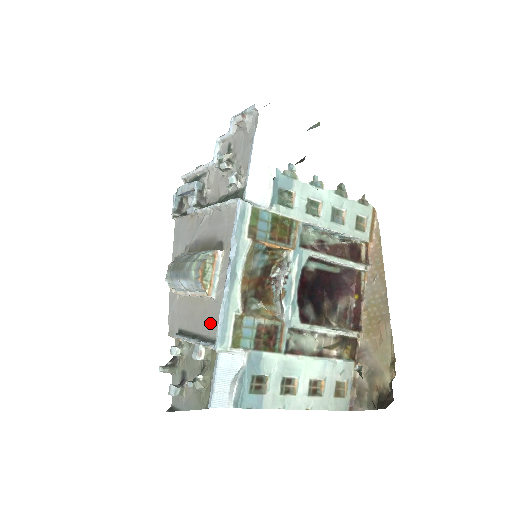
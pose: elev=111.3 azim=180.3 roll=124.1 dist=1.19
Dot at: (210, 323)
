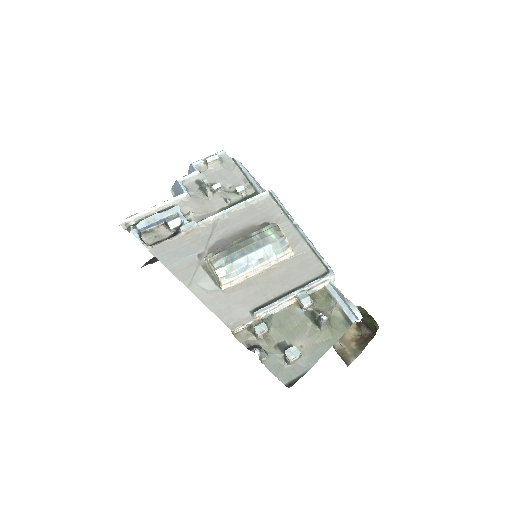
Dot at: (304, 270)
